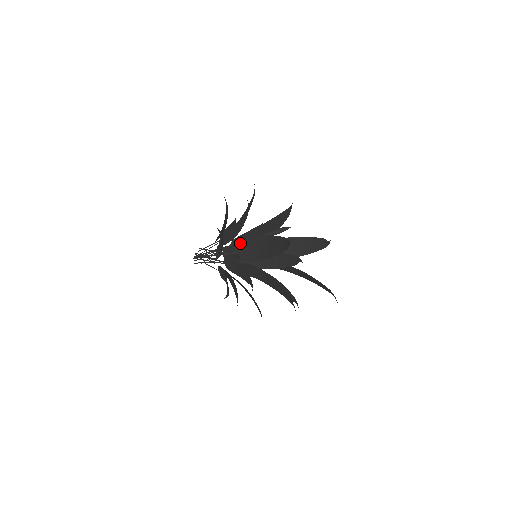
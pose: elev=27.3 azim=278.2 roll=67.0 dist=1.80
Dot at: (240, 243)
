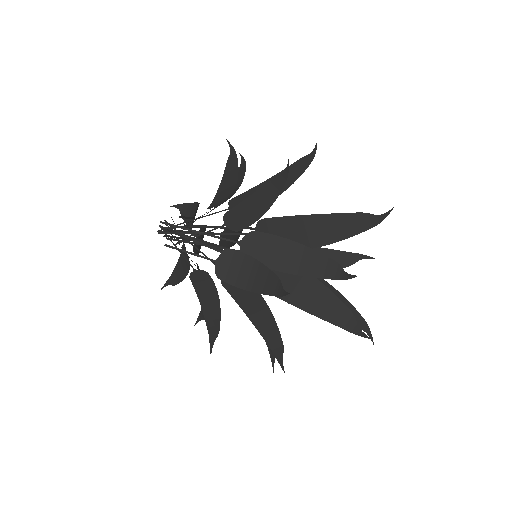
Dot at: occluded
